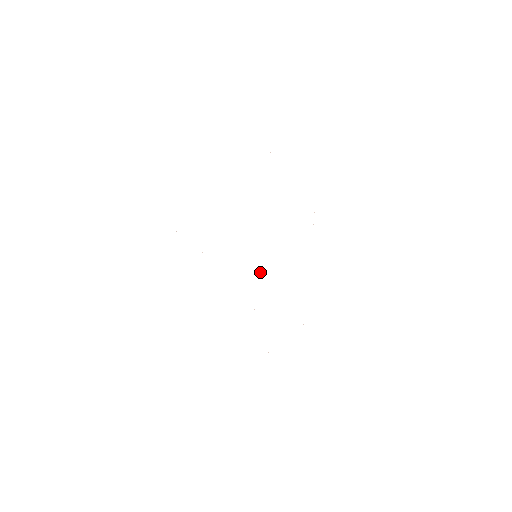
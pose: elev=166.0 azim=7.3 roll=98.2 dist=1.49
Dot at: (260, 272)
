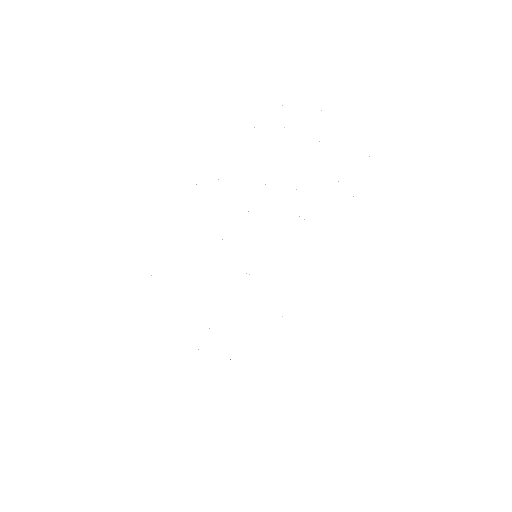
Dot at: (246, 273)
